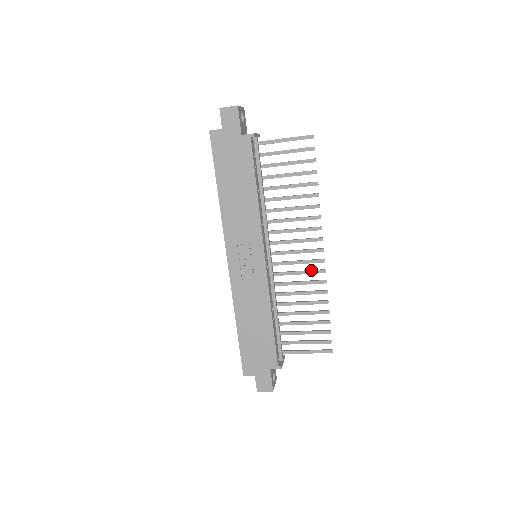
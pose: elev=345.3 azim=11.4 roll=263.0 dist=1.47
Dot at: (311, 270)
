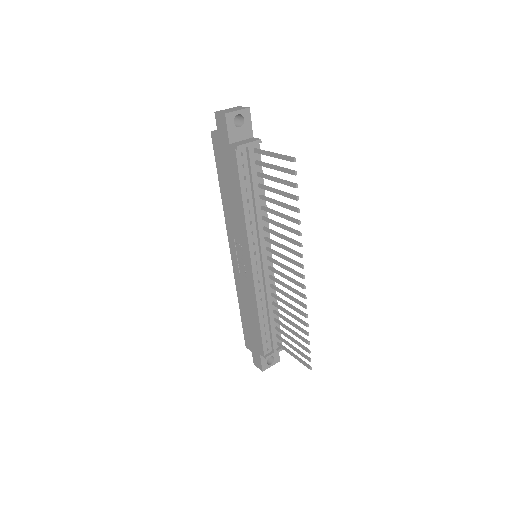
Dot at: (295, 290)
